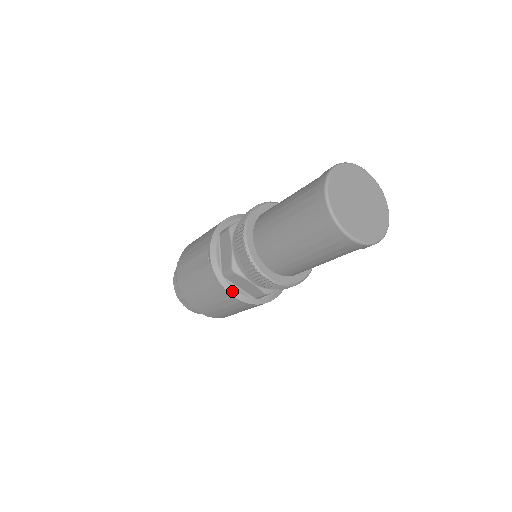
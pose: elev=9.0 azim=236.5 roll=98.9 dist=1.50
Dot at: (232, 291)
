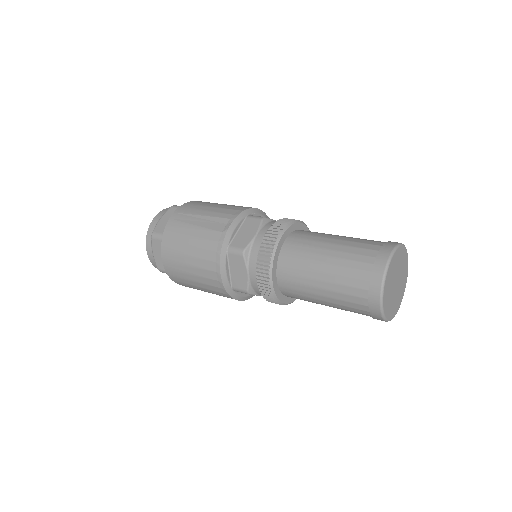
Dot at: (223, 267)
